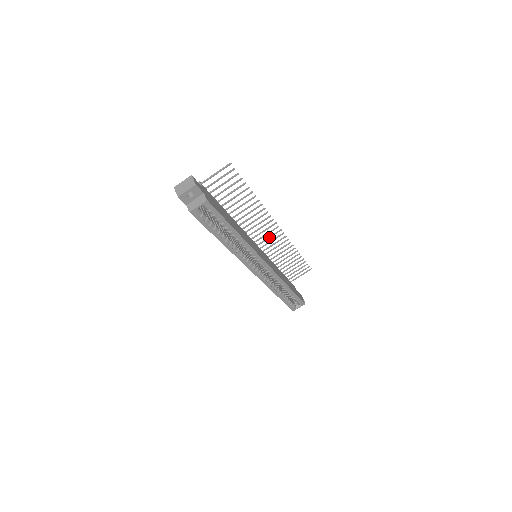
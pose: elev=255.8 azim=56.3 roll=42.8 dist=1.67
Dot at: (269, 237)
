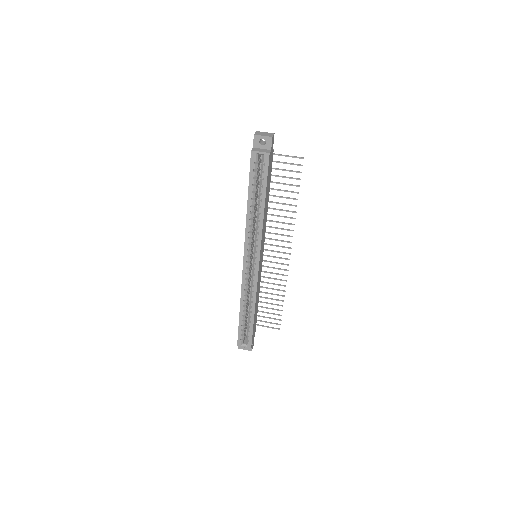
Dot at: (276, 257)
